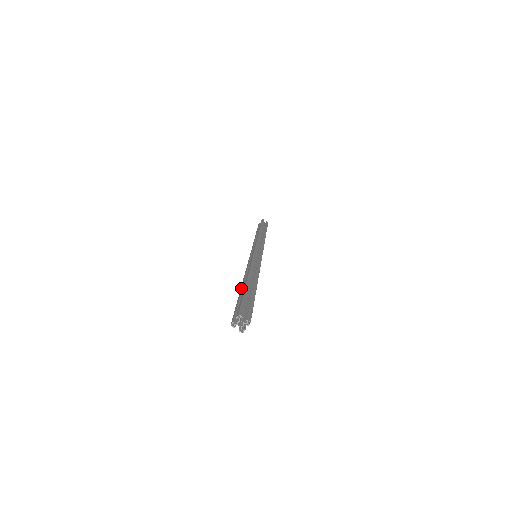
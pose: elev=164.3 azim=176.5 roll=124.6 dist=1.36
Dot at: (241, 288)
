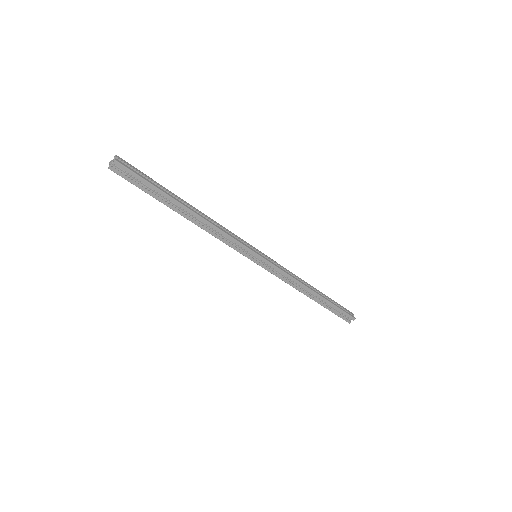
Dot at: occluded
